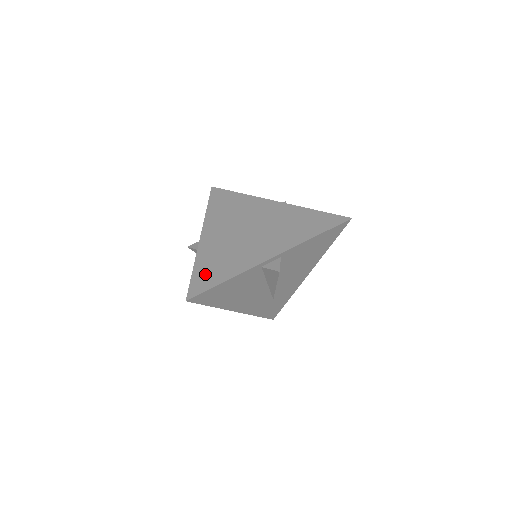
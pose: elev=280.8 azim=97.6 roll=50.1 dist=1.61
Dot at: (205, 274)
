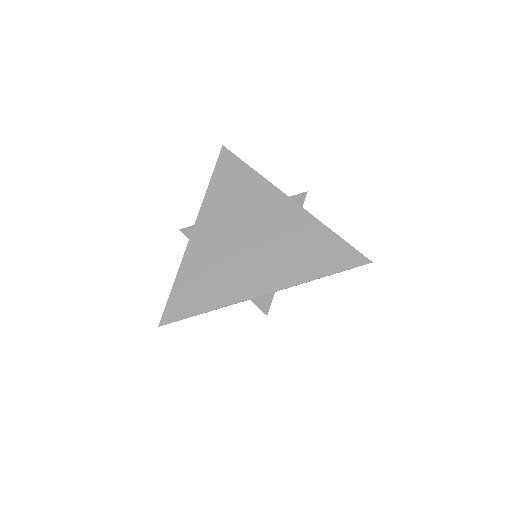
Dot at: (186, 294)
